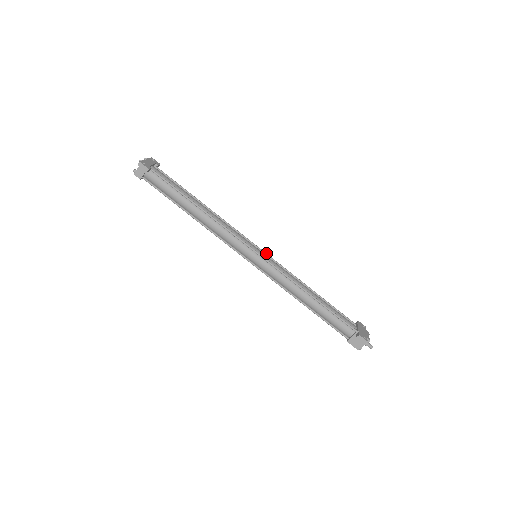
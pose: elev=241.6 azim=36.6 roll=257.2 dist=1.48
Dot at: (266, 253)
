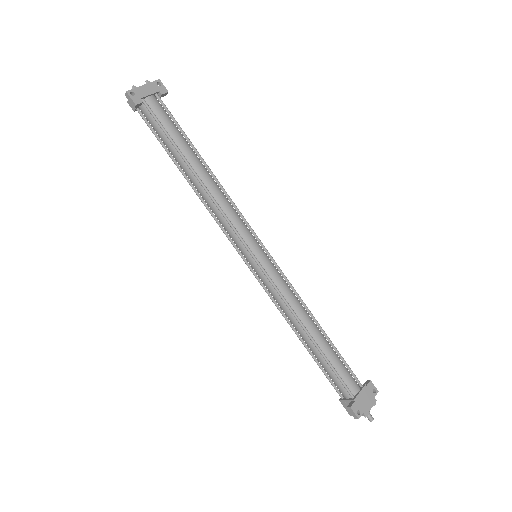
Dot at: (271, 256)
